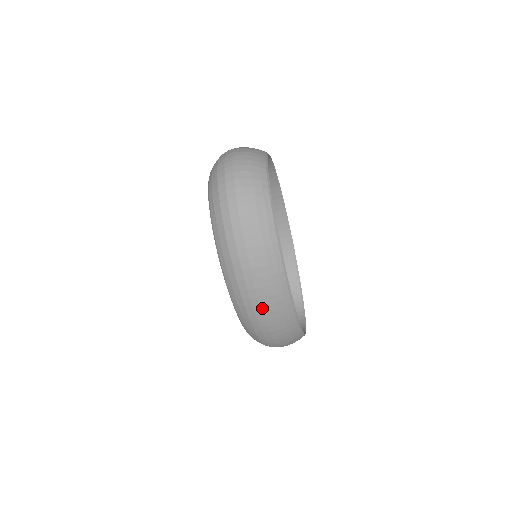
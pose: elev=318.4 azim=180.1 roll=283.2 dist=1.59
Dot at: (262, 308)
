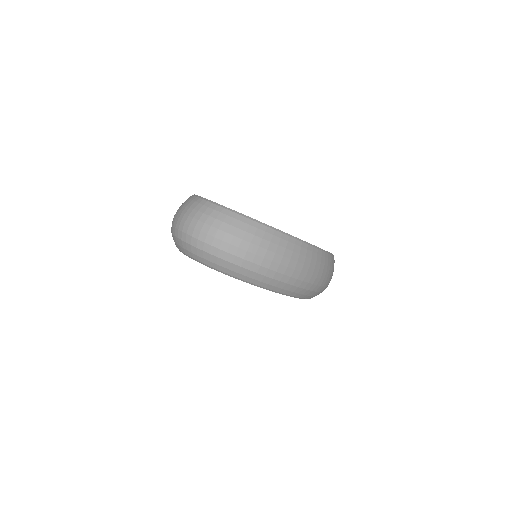
Dot at: (318, 277)
